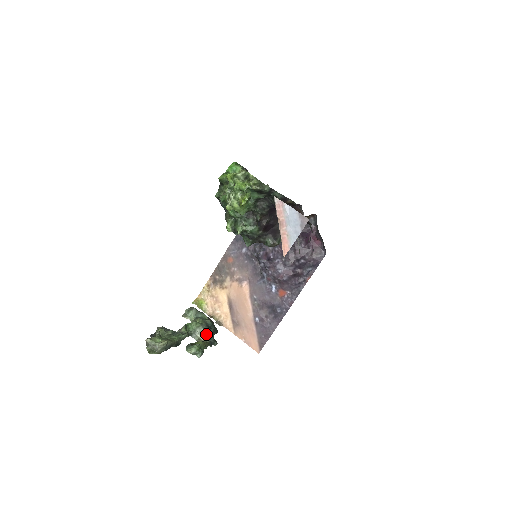
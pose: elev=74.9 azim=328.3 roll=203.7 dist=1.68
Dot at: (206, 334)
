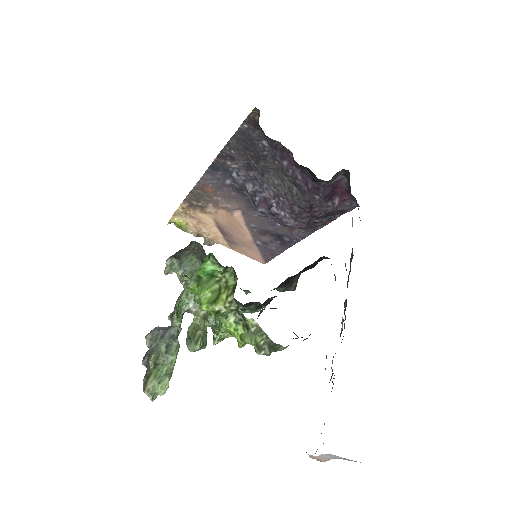
Dot at: occluded
